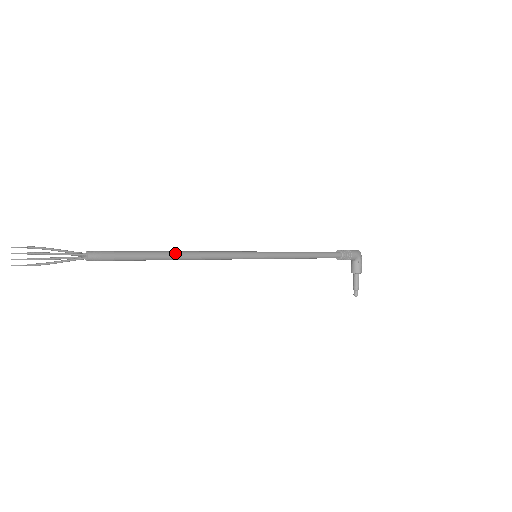
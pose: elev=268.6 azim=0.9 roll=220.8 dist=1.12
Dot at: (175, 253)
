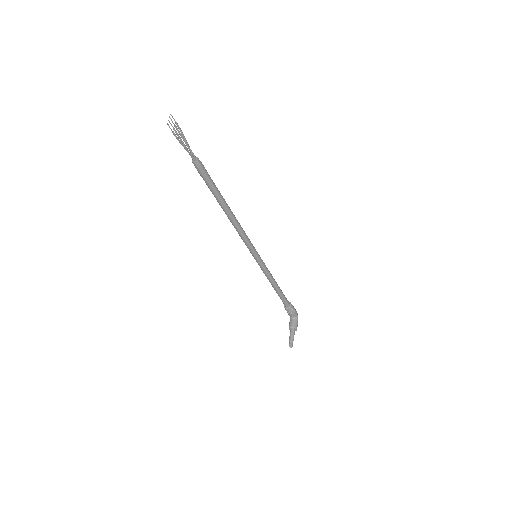
Dot at: (228, 206)
